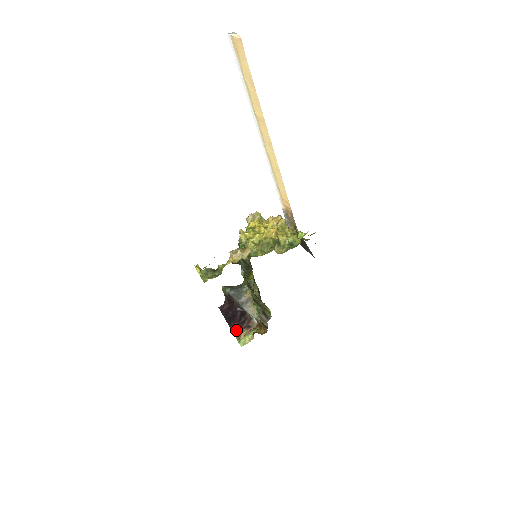
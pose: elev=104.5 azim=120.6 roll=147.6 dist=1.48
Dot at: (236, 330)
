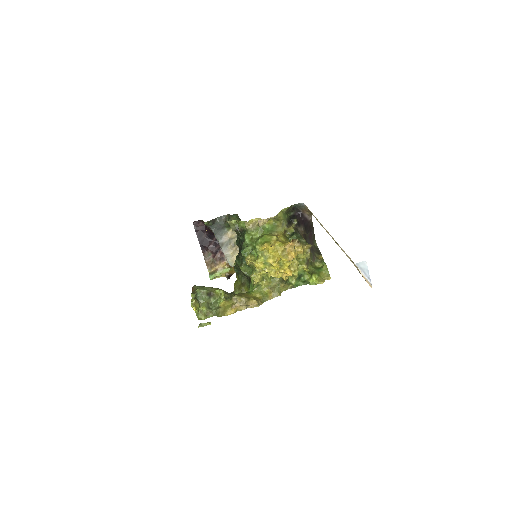
Dot at: (208, 258)
